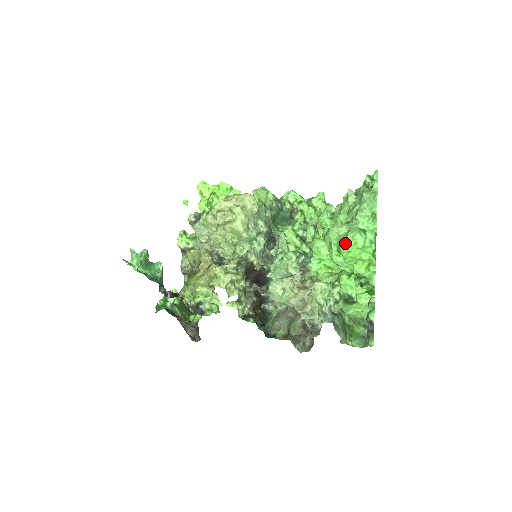
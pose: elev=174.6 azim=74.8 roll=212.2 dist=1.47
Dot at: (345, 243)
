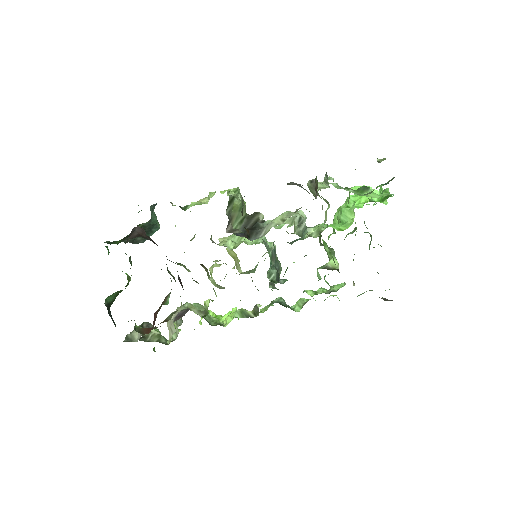
Dot at: occluded
